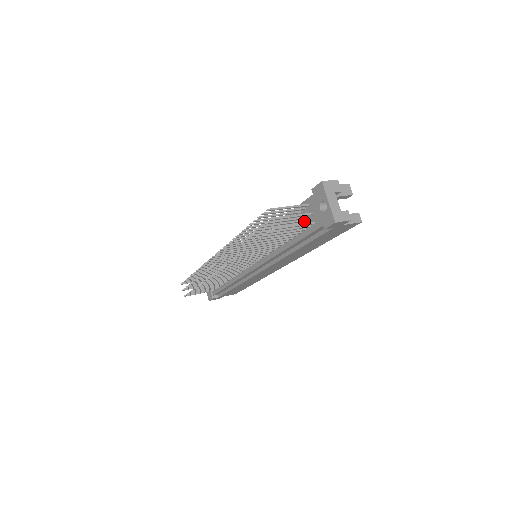
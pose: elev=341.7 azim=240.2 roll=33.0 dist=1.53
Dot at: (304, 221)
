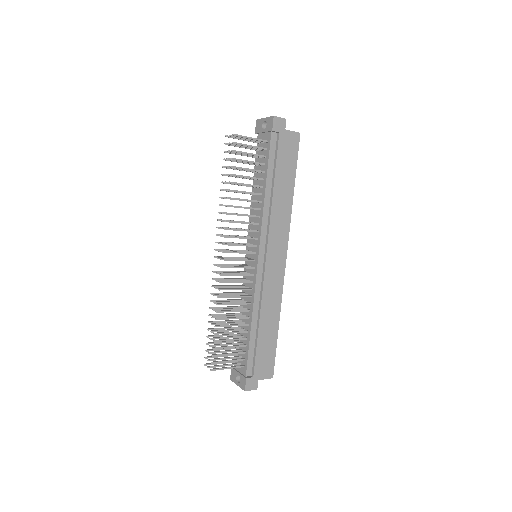
Dot at: occluded
